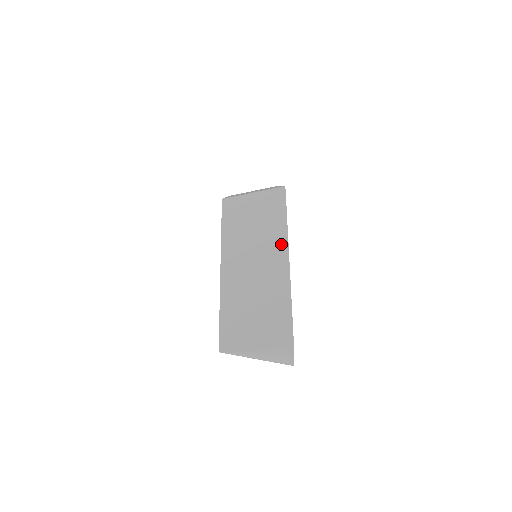
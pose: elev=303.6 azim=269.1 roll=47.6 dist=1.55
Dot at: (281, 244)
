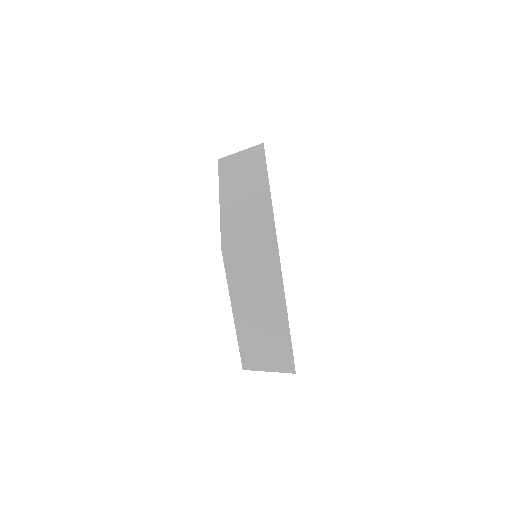
Dot at: (278, 293)
